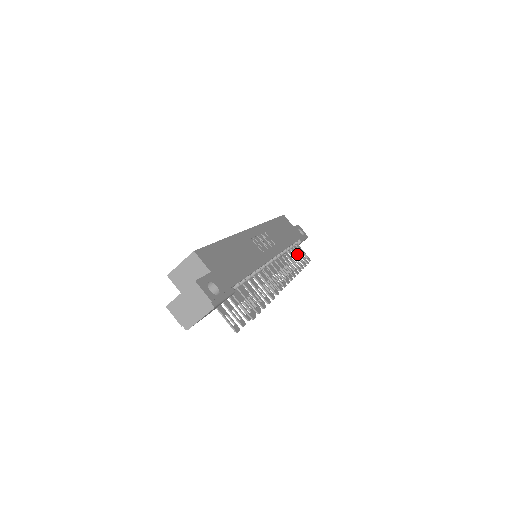
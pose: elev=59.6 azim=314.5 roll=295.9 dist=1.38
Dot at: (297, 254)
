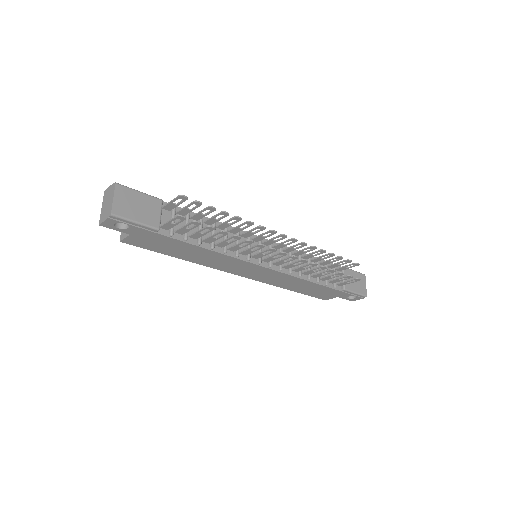
Dot at: (330, 262)
